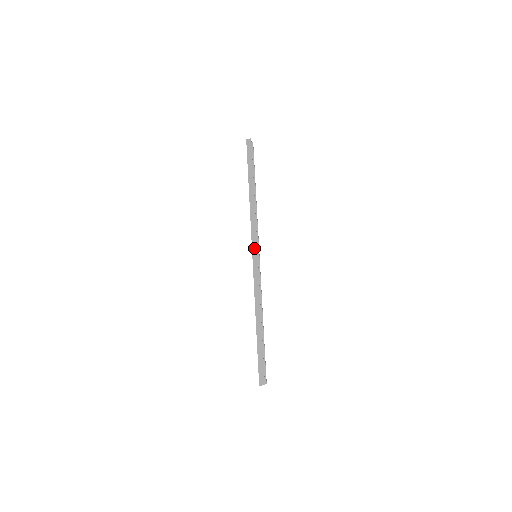
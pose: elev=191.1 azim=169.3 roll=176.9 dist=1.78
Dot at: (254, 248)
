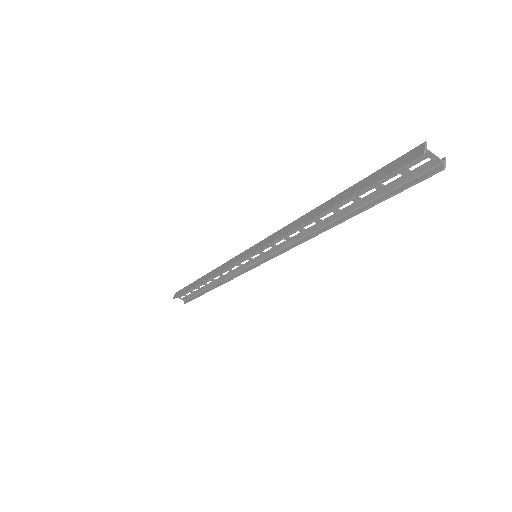
Dot at: (242, 256)
